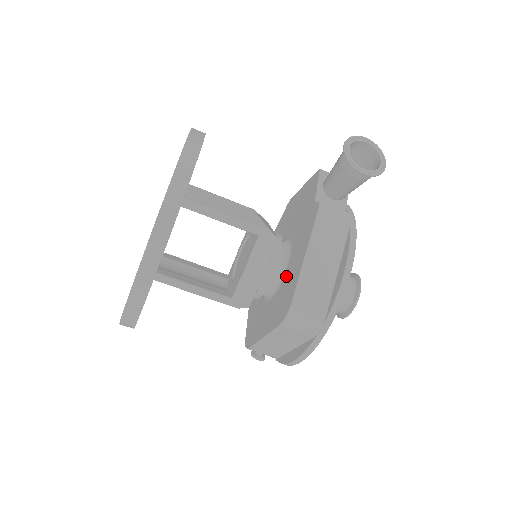
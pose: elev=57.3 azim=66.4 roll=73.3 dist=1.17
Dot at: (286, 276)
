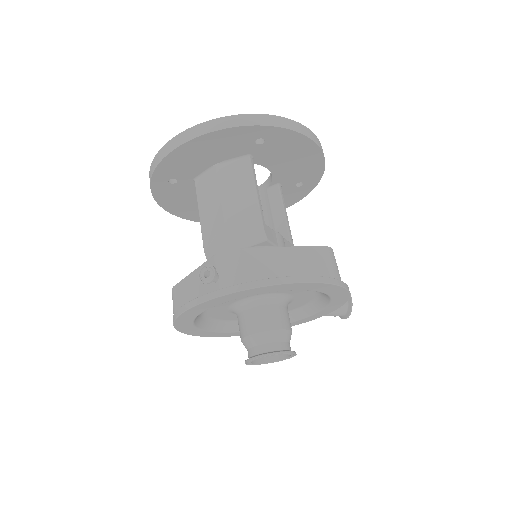
Dot at: occluded
